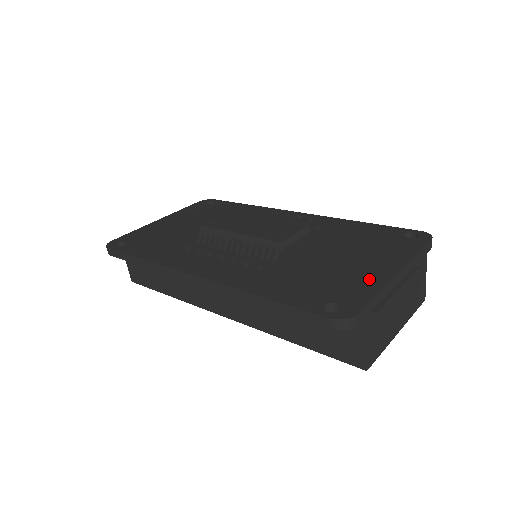
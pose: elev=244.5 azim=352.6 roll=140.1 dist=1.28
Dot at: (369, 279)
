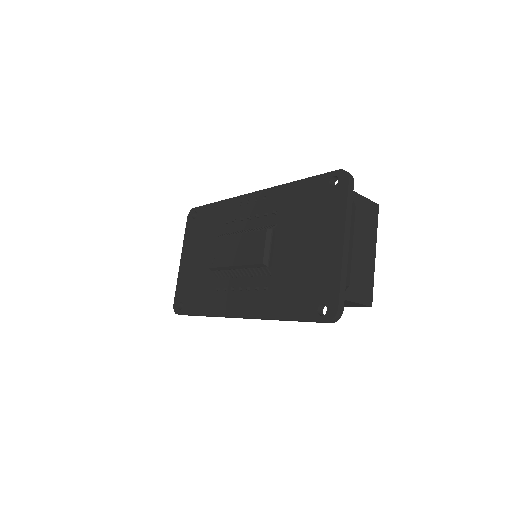
Dot at: (330, 263)
